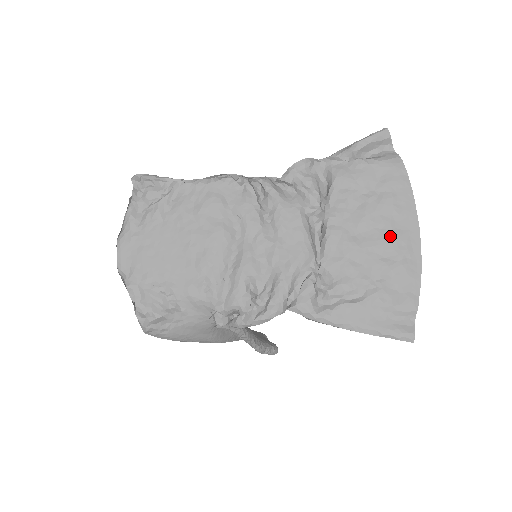
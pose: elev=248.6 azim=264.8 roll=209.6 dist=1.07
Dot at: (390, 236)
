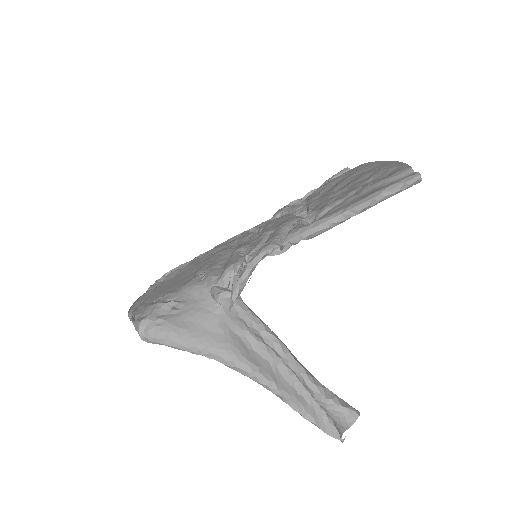
Dot at: (364, 174)
